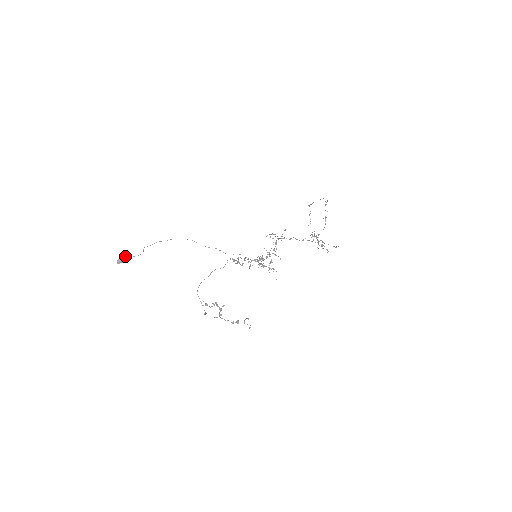
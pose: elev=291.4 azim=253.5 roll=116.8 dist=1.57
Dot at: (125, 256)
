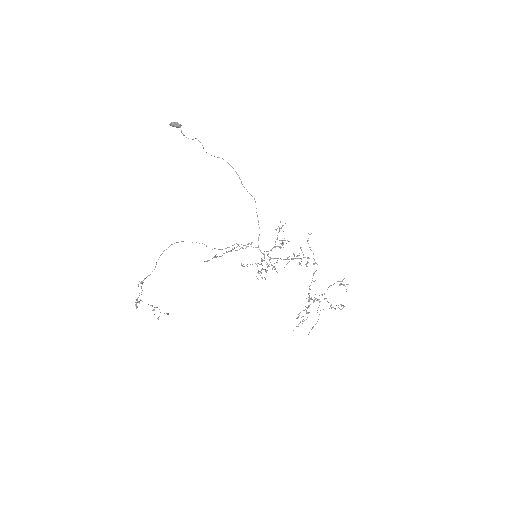
Dot at: (179, 125)
